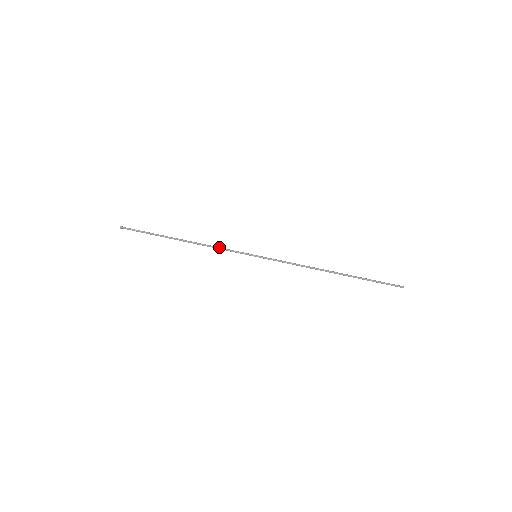
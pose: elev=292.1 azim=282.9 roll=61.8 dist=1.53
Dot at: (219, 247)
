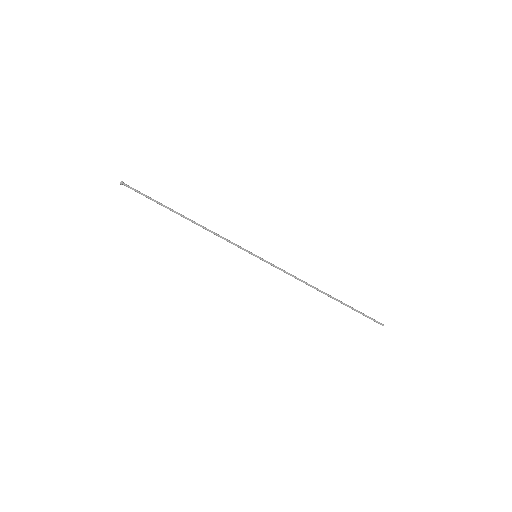
Dot at: (221, 236)
